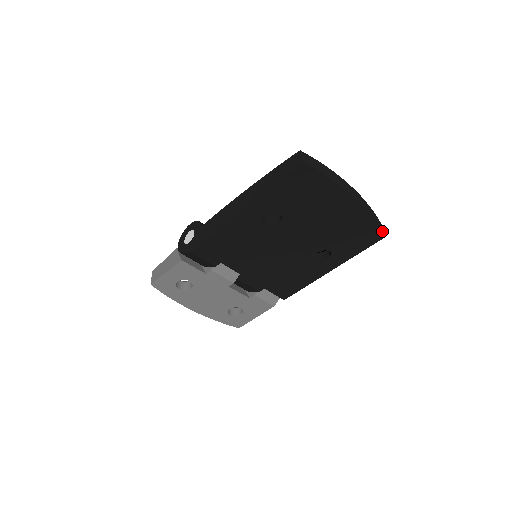
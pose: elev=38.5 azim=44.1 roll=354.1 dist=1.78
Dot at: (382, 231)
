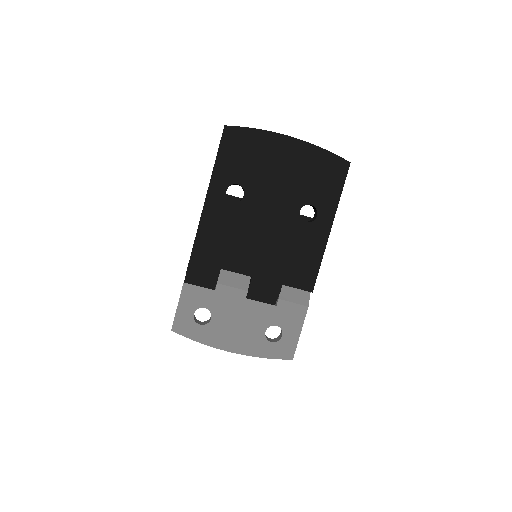
Dot at: (342, 159)
